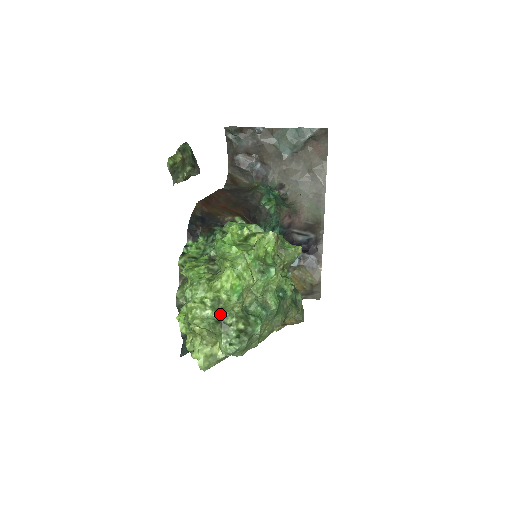
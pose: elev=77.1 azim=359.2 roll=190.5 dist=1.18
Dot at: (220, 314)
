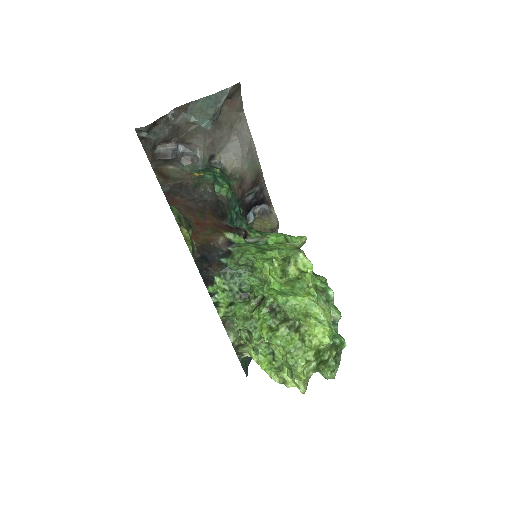
Dot at: (319, 357)
